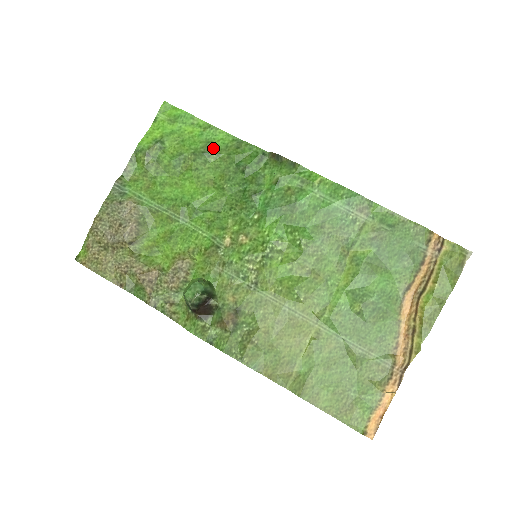
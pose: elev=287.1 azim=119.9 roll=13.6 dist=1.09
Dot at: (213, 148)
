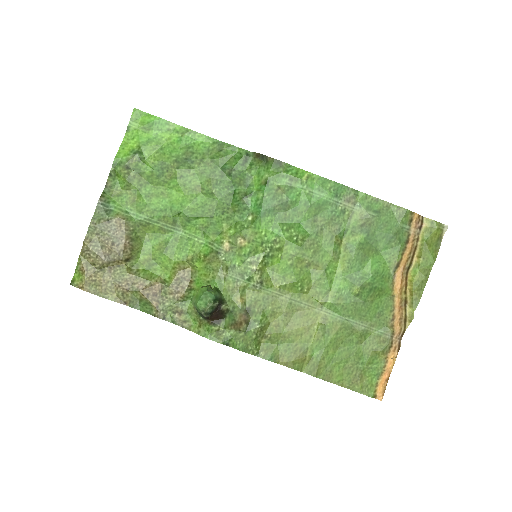
Dot at: (195, 153)
